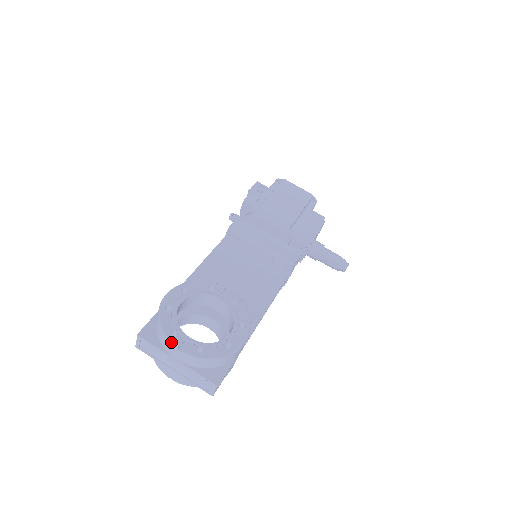
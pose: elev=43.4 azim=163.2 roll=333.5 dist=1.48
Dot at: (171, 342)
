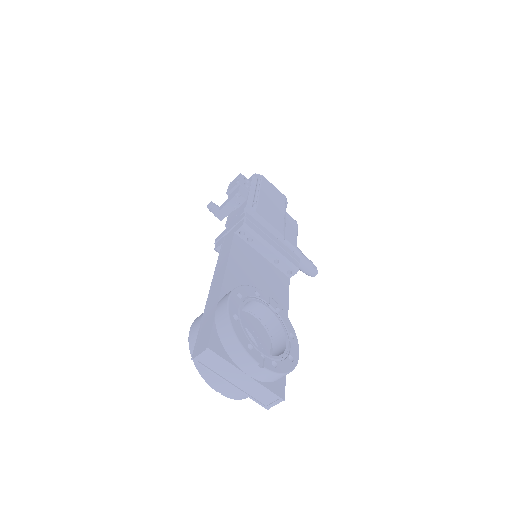
Dot at: (252, 357)
